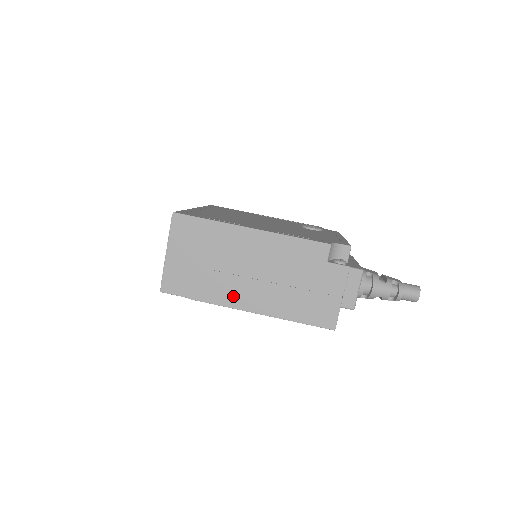
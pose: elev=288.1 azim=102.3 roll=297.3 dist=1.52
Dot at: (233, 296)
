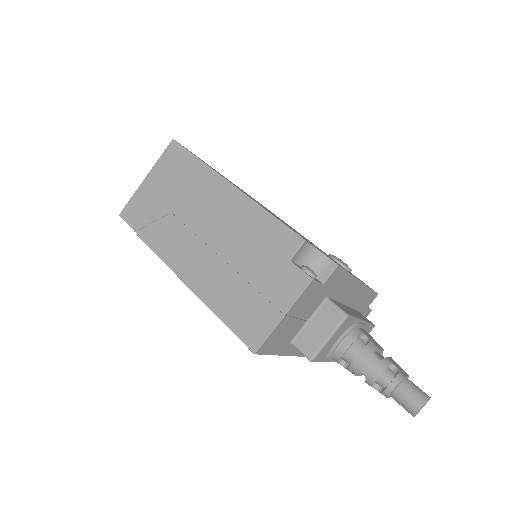
Dot at: (175, 252)
